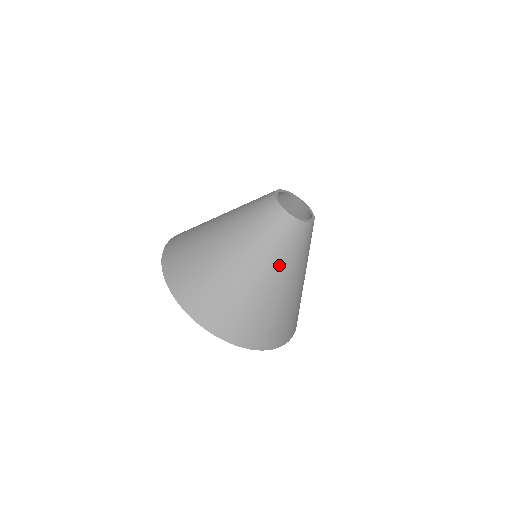
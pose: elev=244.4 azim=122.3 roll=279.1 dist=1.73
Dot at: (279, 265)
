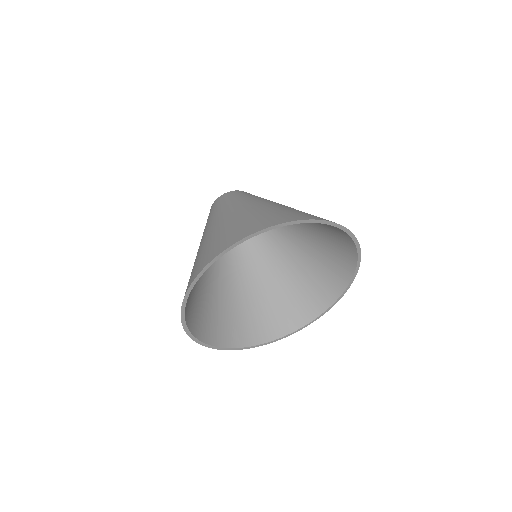
Dot at: (245, 201)
